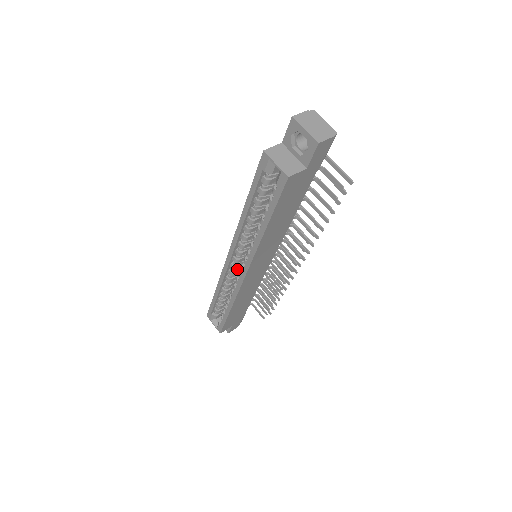
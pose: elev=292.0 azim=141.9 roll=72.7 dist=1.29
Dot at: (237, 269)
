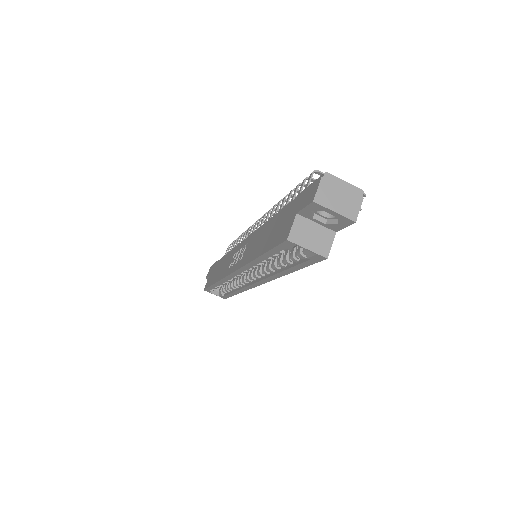
Dot at: occluded
